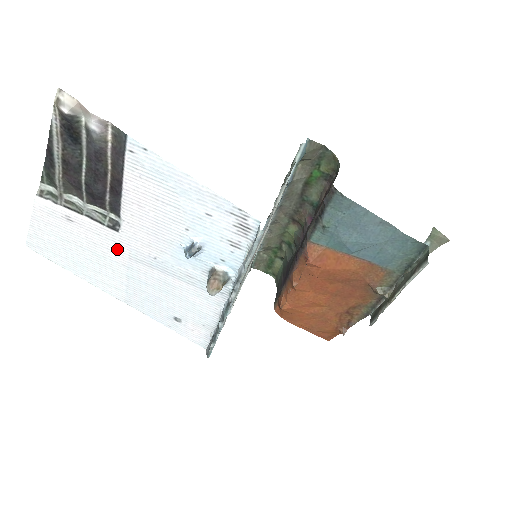
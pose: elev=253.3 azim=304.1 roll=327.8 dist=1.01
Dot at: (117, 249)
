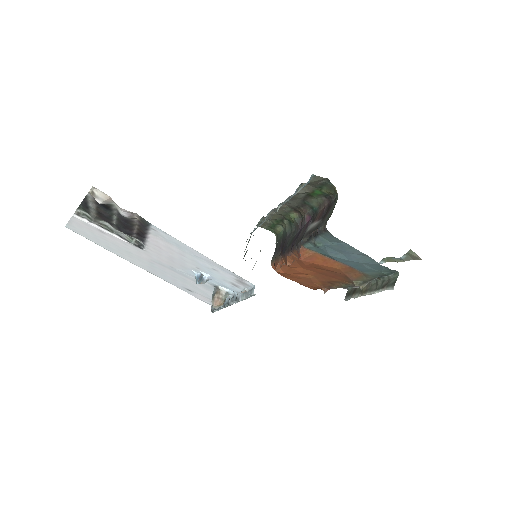
Dot at: (142, 254)
